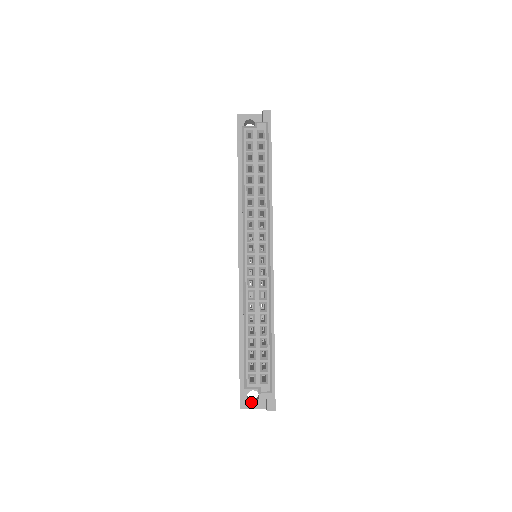
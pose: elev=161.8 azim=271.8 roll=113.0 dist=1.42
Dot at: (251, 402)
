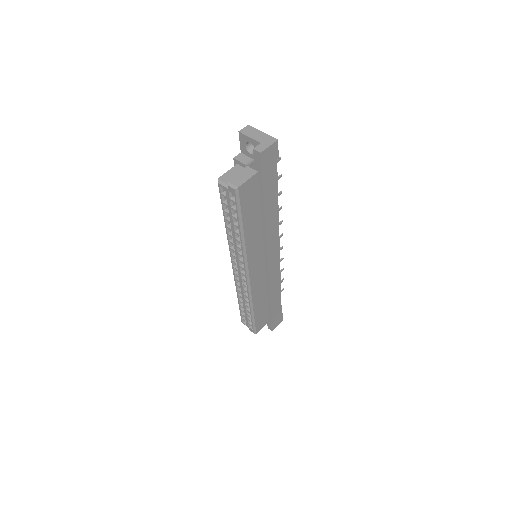
Dot at: occluded
